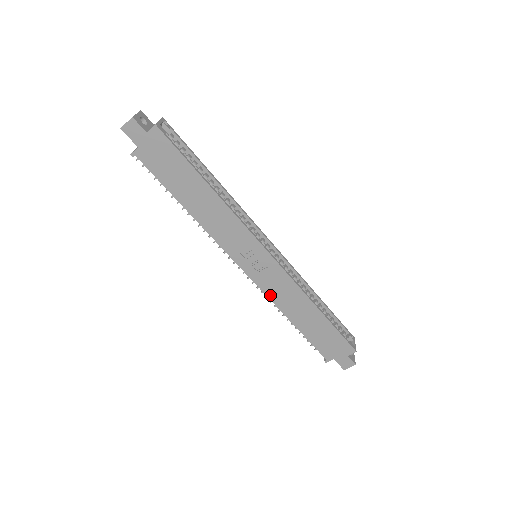
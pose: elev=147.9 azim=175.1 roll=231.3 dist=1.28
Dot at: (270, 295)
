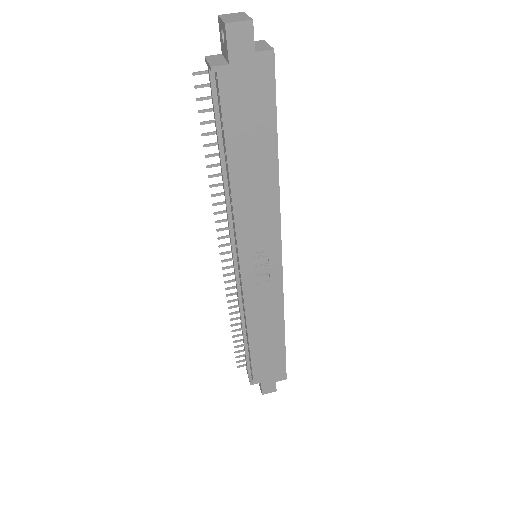
Dot at: (248, 305)
